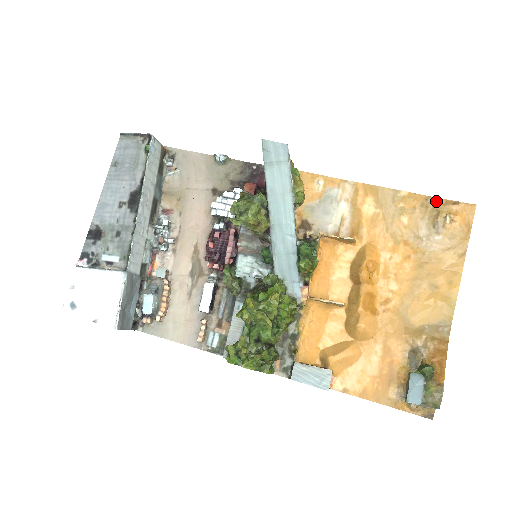
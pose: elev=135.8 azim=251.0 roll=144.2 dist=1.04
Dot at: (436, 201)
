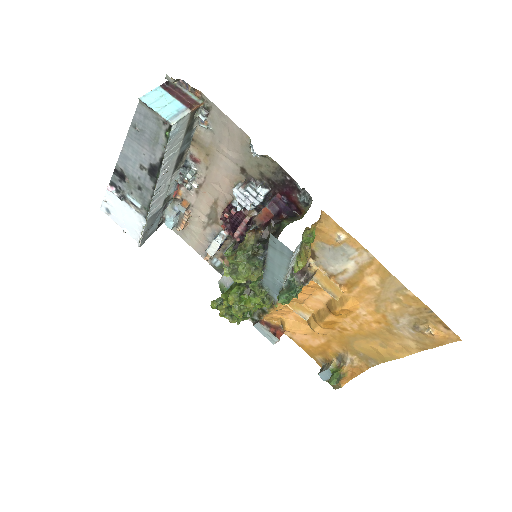
Dot at: (432, 315)
